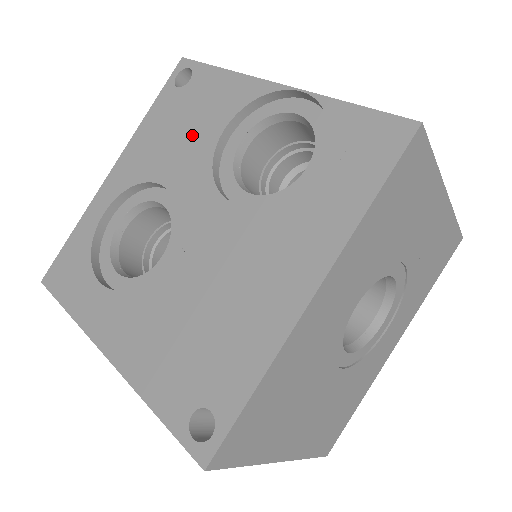
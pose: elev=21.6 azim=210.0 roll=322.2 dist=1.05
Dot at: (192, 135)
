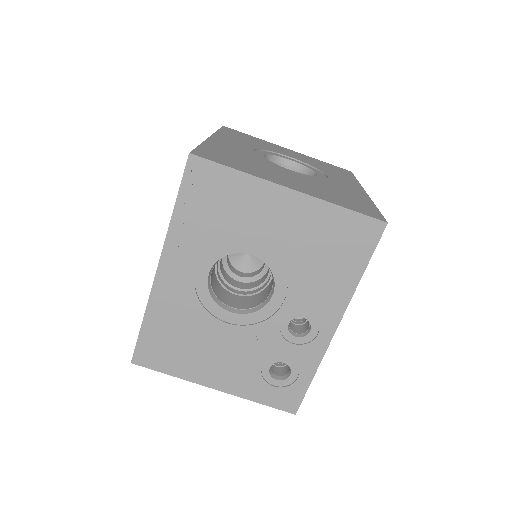
Dot at: occluded
